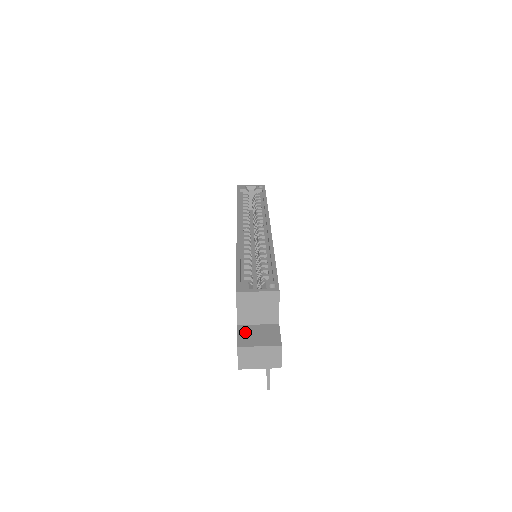
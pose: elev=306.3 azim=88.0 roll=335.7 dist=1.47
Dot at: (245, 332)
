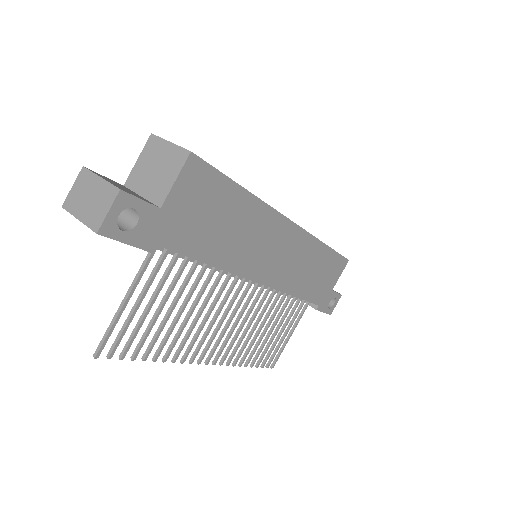
Dot at: occluded
